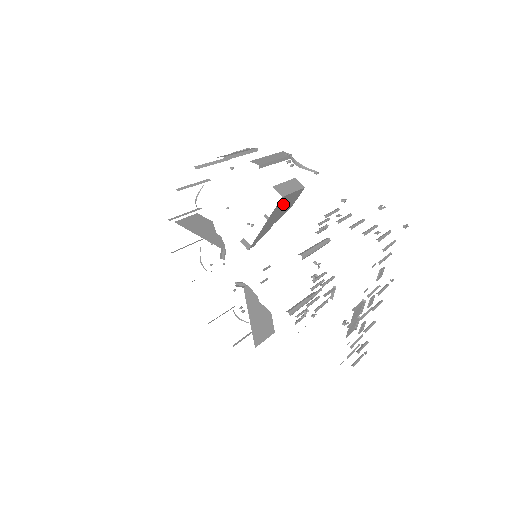
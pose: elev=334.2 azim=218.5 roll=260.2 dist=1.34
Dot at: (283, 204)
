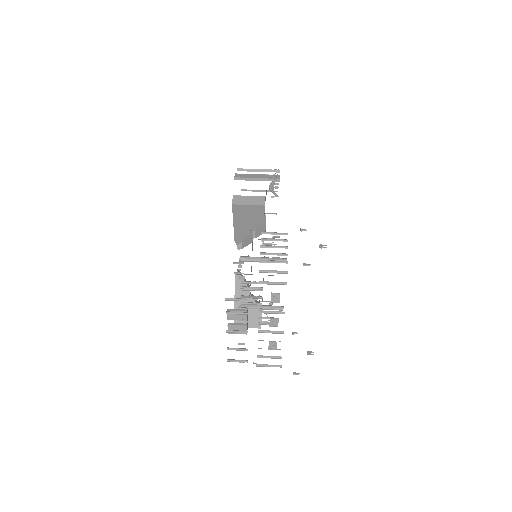
Dot at: (244, 213)
